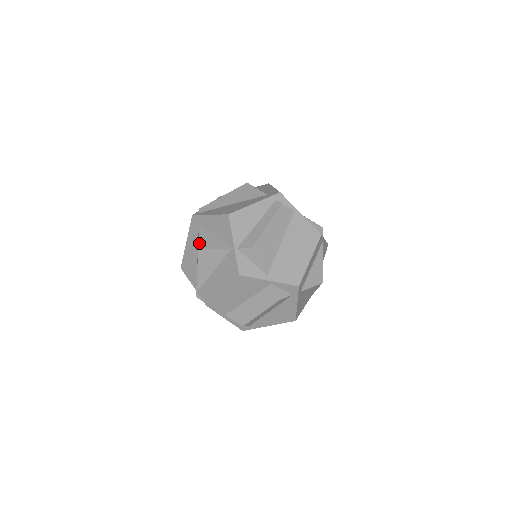
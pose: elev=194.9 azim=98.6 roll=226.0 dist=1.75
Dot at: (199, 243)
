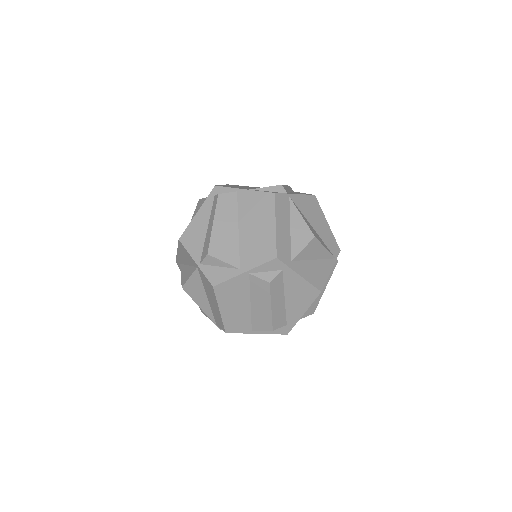
Dot at: (181, 281)
